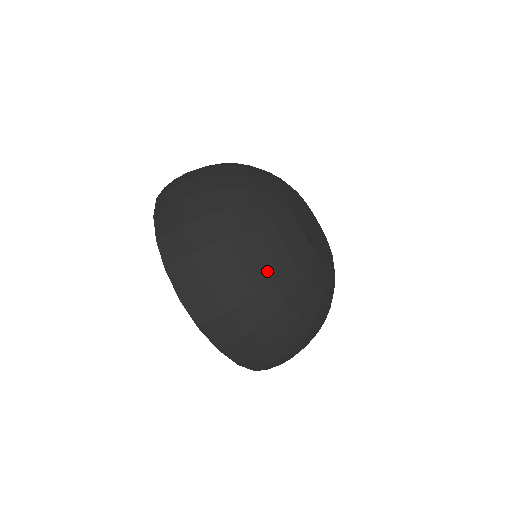
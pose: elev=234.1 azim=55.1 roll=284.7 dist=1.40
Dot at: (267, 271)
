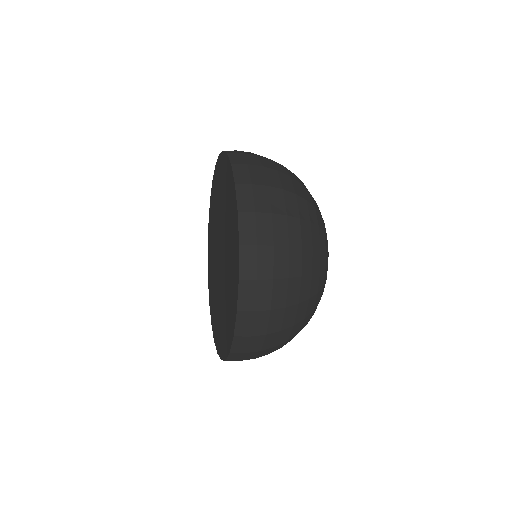
Dot at: occluded
